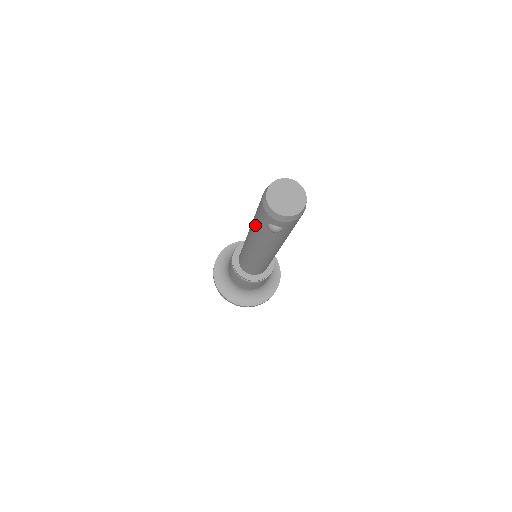
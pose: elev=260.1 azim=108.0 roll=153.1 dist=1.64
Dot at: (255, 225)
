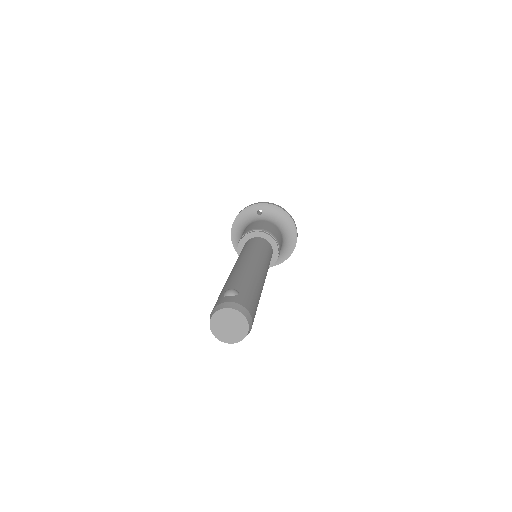
Dot at: occluded
